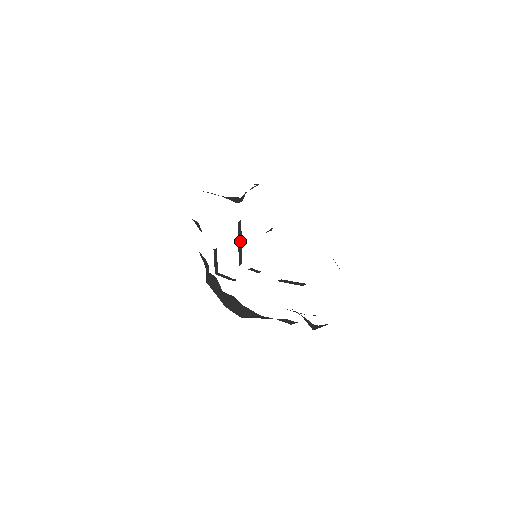
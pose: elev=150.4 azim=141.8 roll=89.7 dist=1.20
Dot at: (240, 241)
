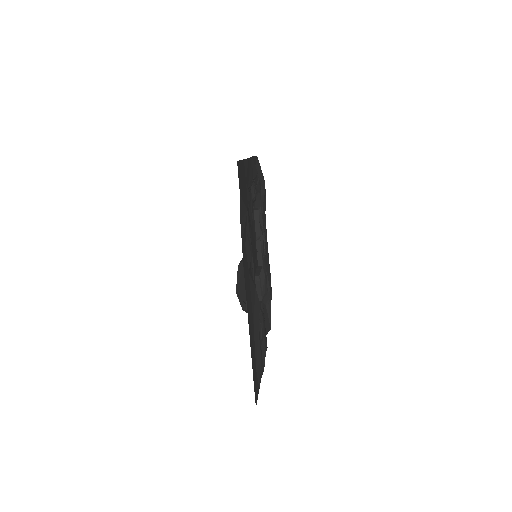
Dot at: (260, 271)
